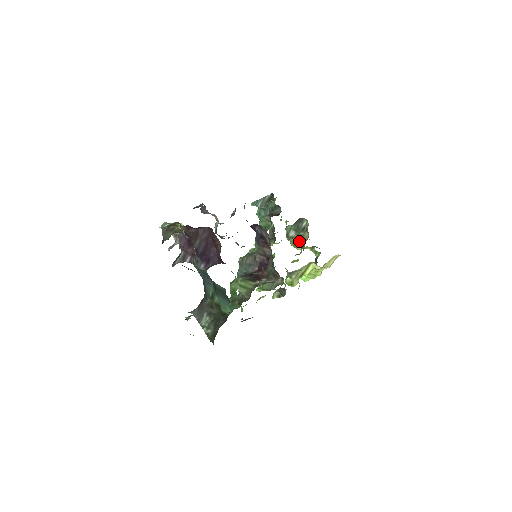
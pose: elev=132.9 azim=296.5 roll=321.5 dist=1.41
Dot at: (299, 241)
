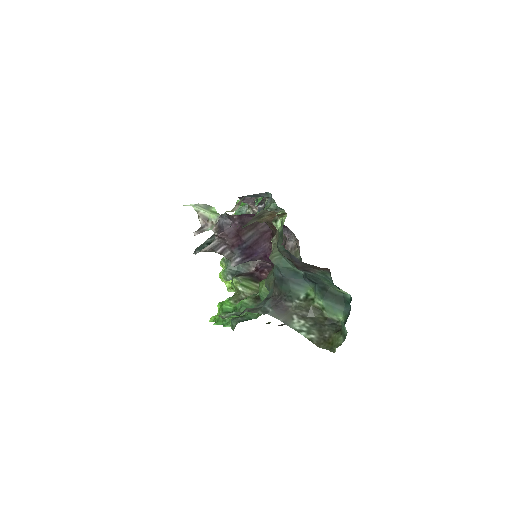
Dot at: occluded
